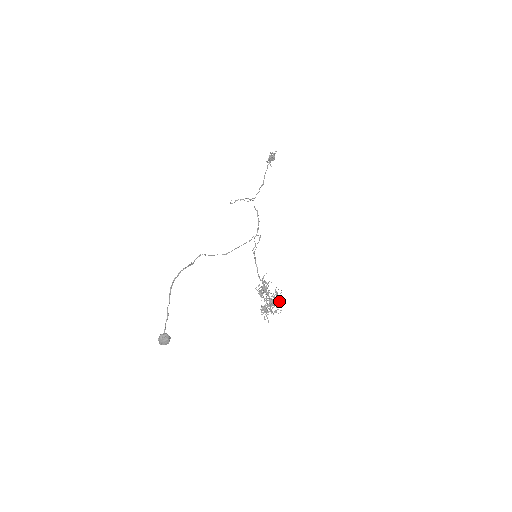
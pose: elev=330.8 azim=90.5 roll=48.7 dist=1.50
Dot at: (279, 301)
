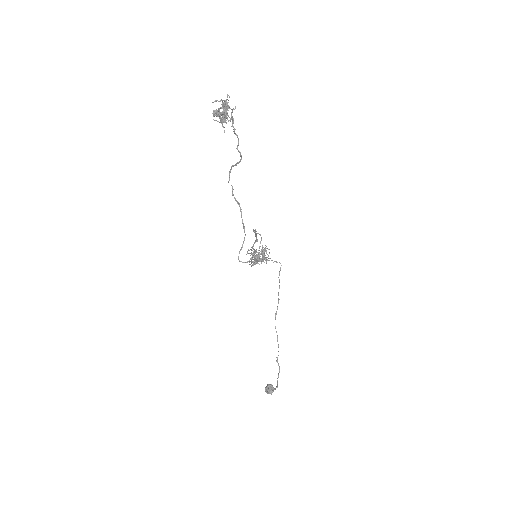
Dot at: (265, 251)
